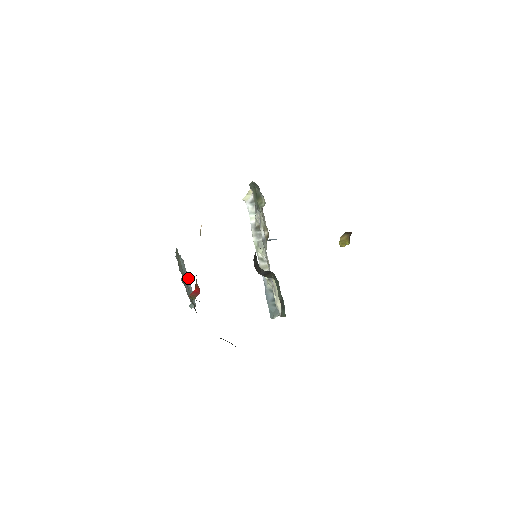
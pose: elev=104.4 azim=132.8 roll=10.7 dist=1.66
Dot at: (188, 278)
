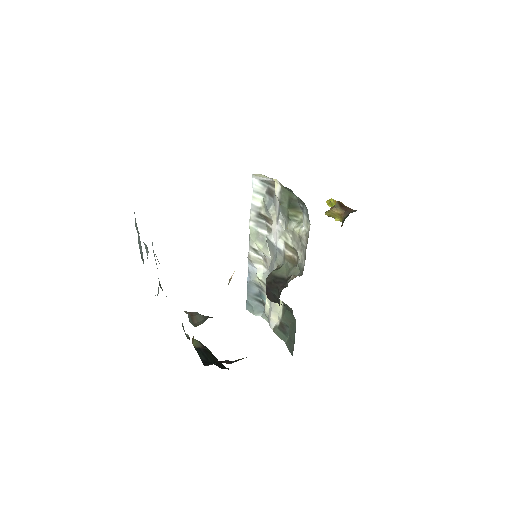
Dot at: (139, 236)
